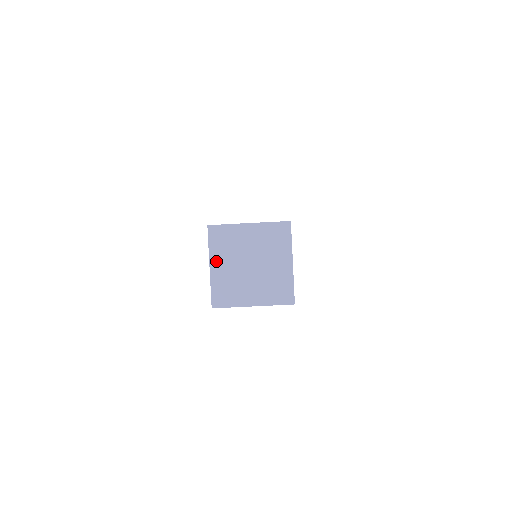
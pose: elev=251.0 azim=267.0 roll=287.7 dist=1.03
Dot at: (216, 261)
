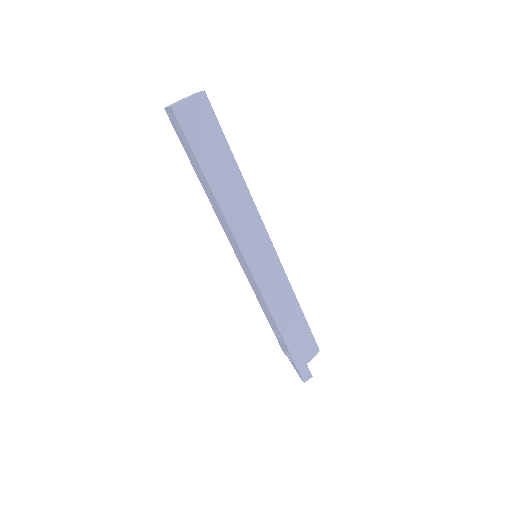
Dot at: occluded
